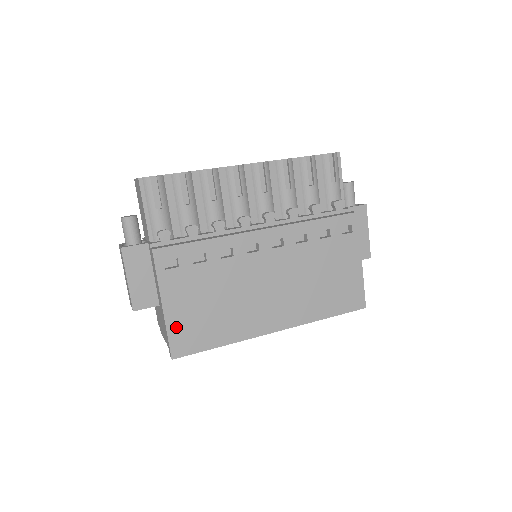
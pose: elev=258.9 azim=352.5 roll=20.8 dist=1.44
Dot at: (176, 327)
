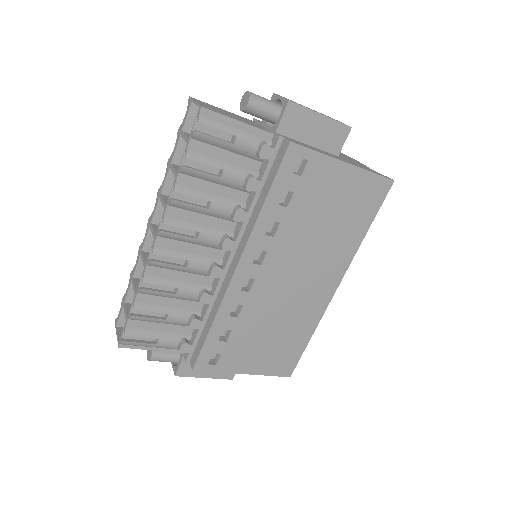
Dot at: (268, 368)
